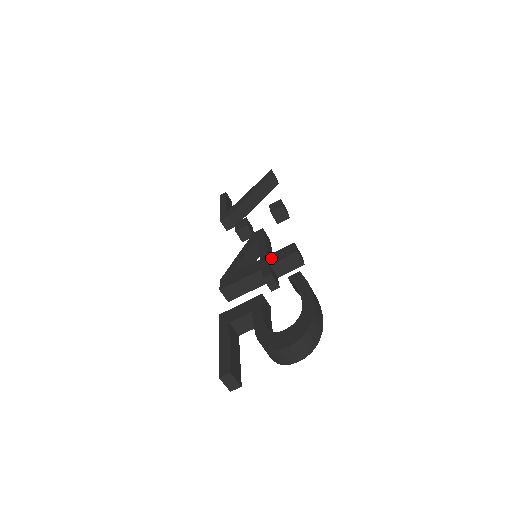
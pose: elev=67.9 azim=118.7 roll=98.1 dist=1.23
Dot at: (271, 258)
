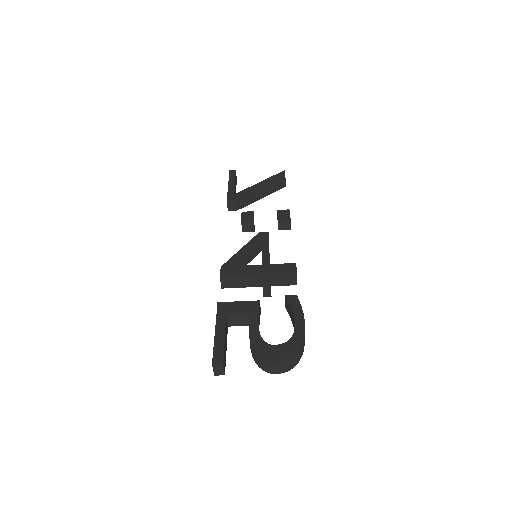
Dot at: (273, 268)
